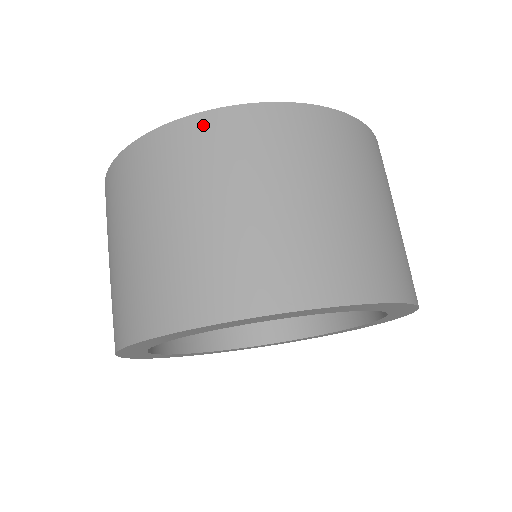
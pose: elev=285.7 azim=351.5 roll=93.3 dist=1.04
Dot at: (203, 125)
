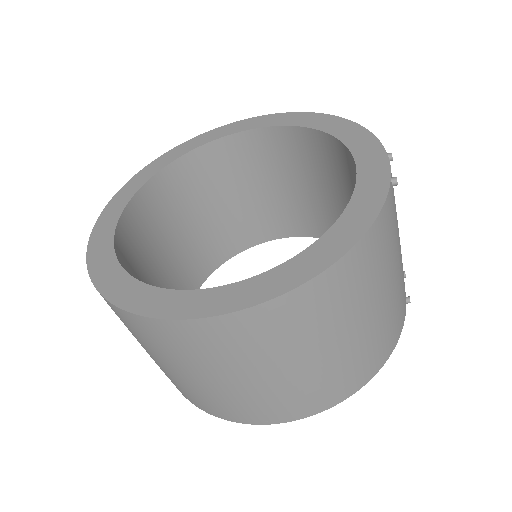
Dot at: (159, 328)
